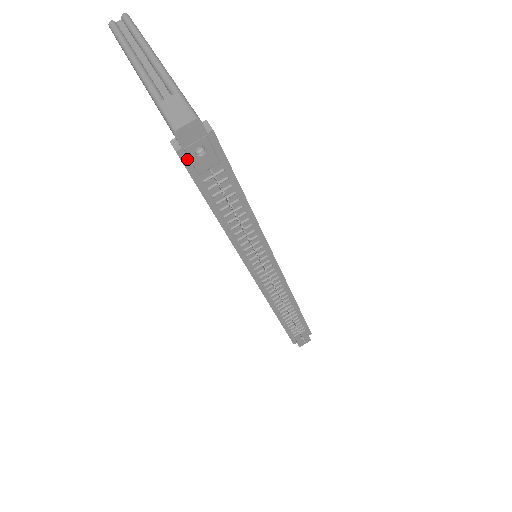
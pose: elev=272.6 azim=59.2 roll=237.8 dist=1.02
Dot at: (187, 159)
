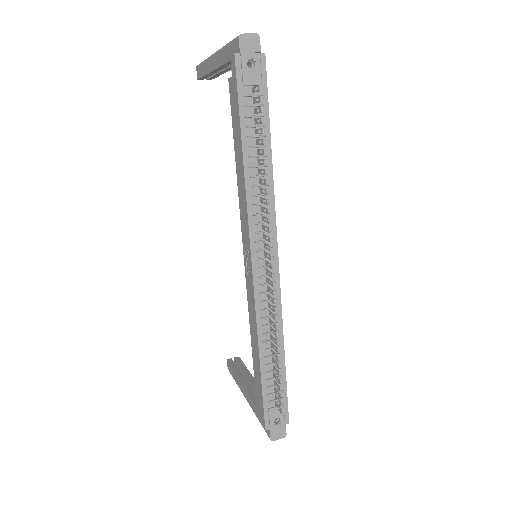
Dot at: (240, 66)
